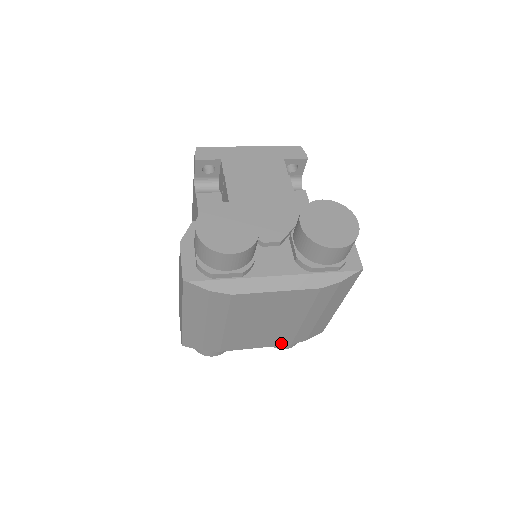
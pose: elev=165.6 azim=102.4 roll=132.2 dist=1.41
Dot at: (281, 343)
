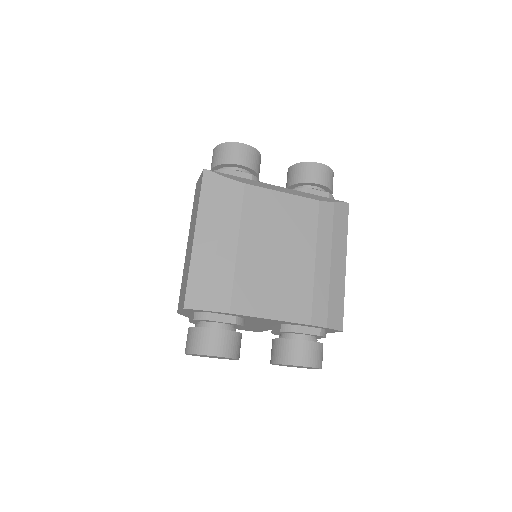
Dot at: (299, 316)
